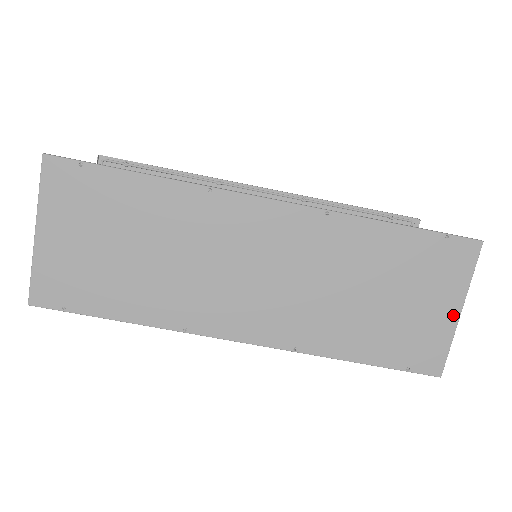
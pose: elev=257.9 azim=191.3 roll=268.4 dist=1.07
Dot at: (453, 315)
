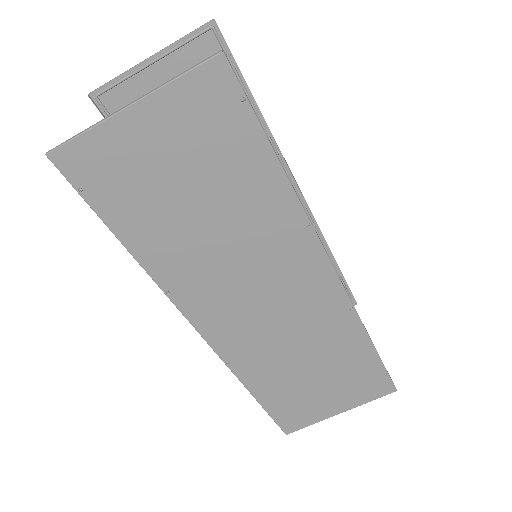
Dot at: (334, 412)
